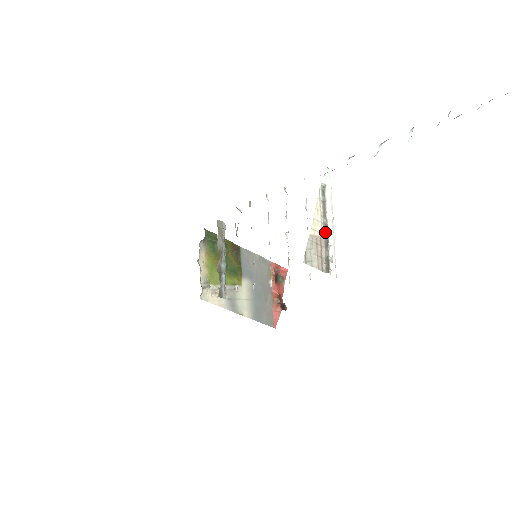
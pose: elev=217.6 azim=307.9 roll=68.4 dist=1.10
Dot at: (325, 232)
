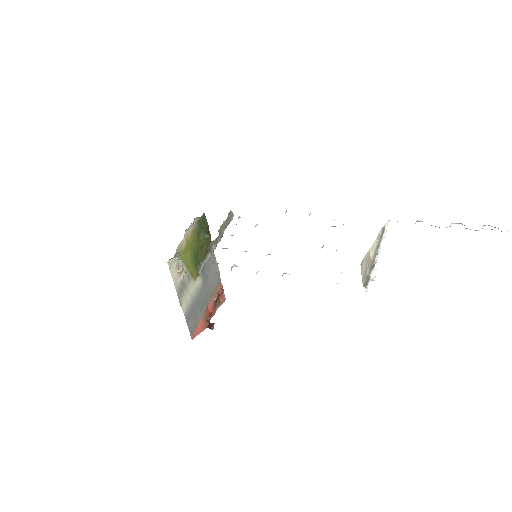
Dot at: (374, 258)
